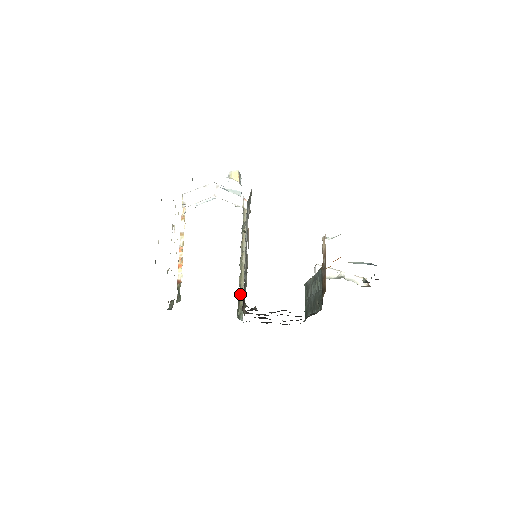
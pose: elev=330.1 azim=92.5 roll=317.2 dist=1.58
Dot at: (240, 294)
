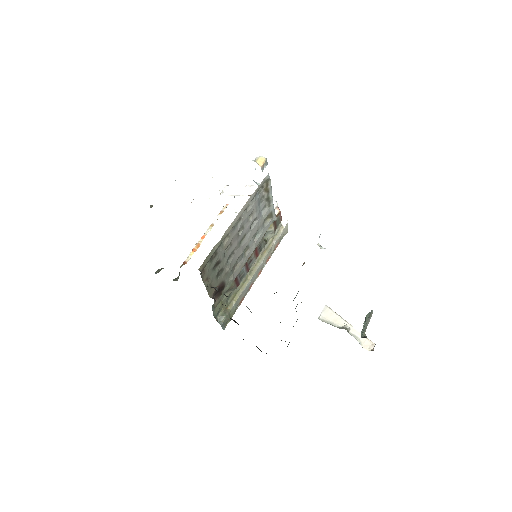
Dot at: (233, 299)
